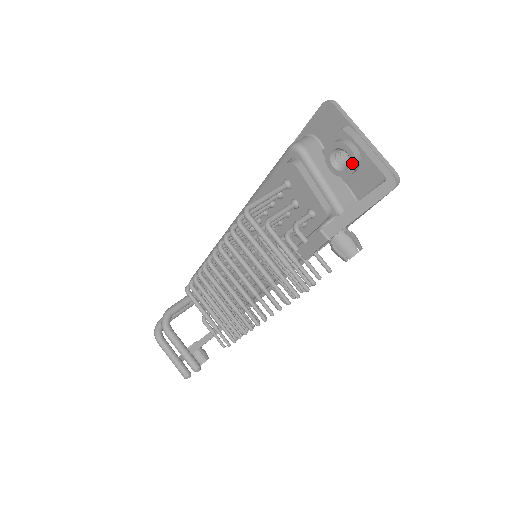
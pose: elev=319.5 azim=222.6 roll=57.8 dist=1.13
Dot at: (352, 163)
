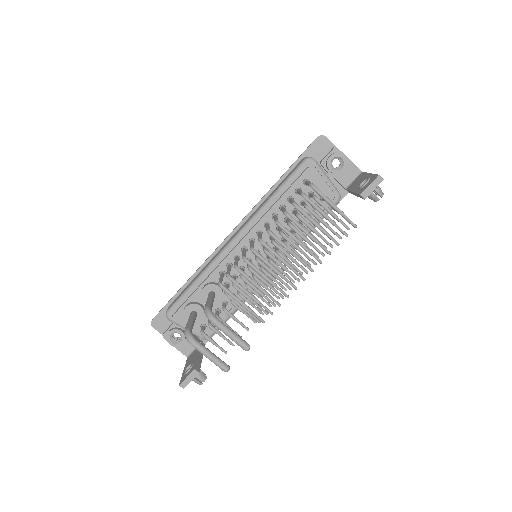
Dot at: (345, 164)
